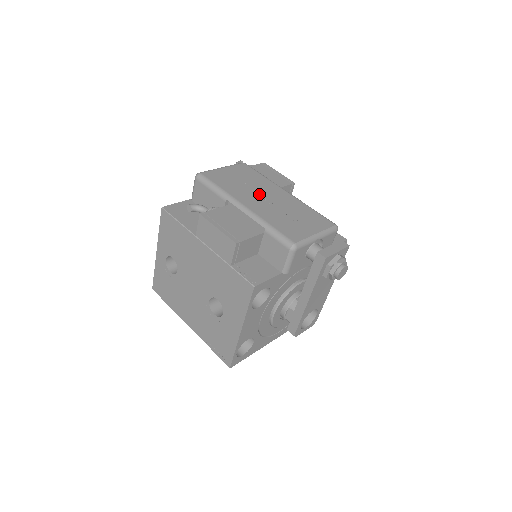
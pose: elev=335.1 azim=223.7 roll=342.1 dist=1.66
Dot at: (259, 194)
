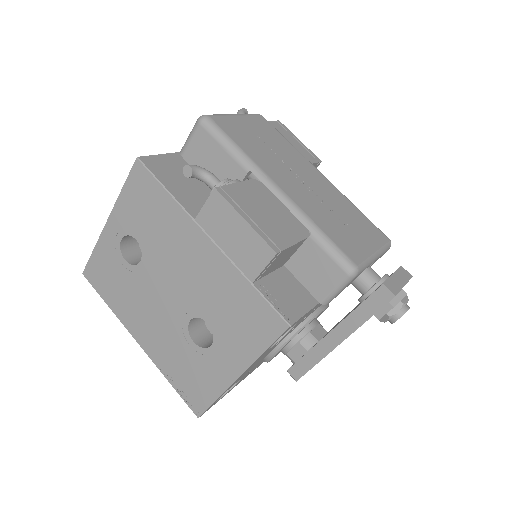
Dot at: (292, 171)
